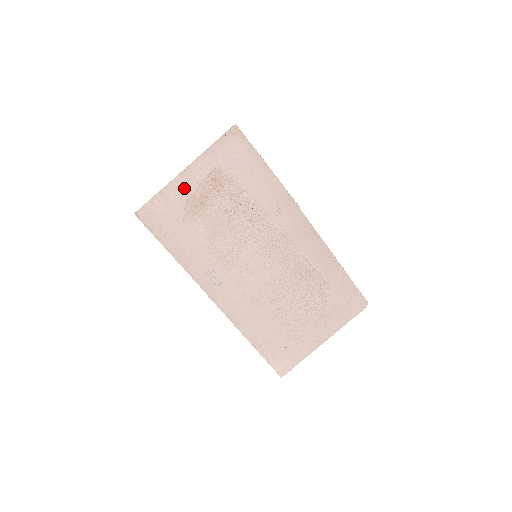
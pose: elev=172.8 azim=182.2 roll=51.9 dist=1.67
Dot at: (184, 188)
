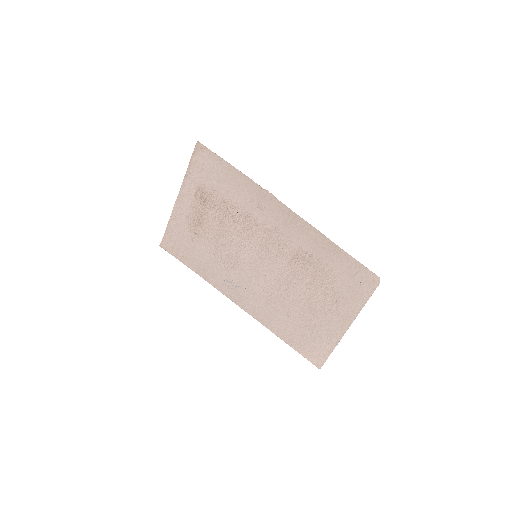
Dot at: (183, 213)
